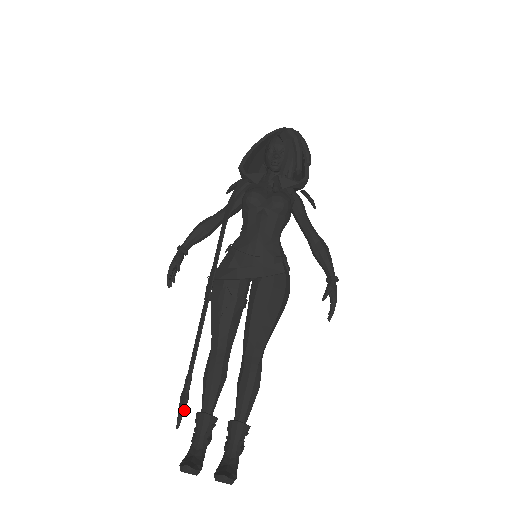
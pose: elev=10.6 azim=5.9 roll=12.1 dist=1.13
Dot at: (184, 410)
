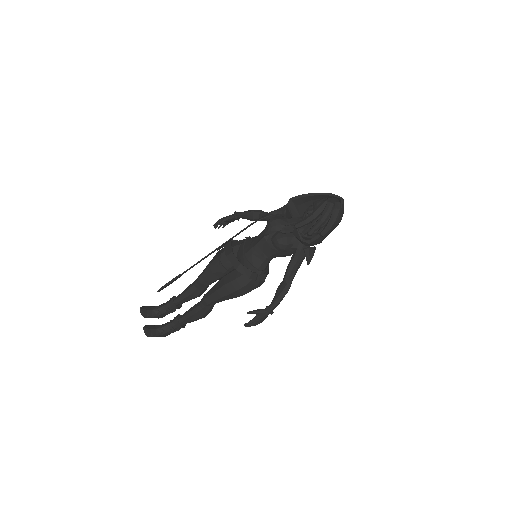
Dot at: (163, 288)
